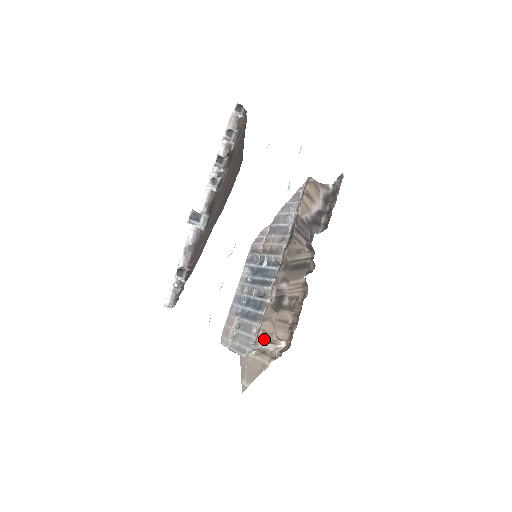
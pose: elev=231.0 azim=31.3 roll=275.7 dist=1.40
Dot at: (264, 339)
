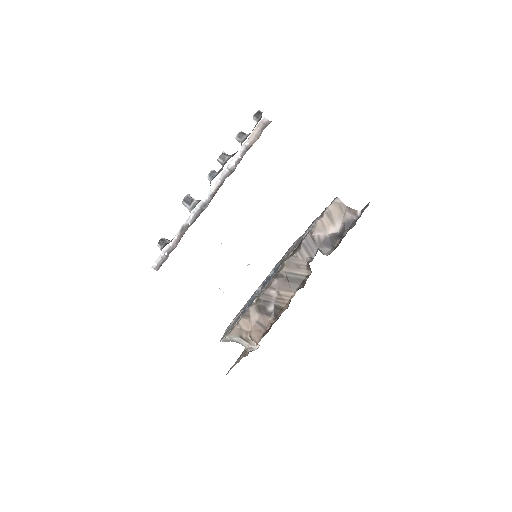
Dot at: (239, 333)
